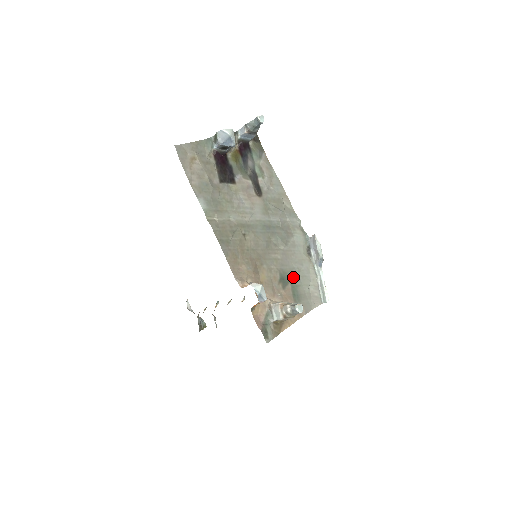
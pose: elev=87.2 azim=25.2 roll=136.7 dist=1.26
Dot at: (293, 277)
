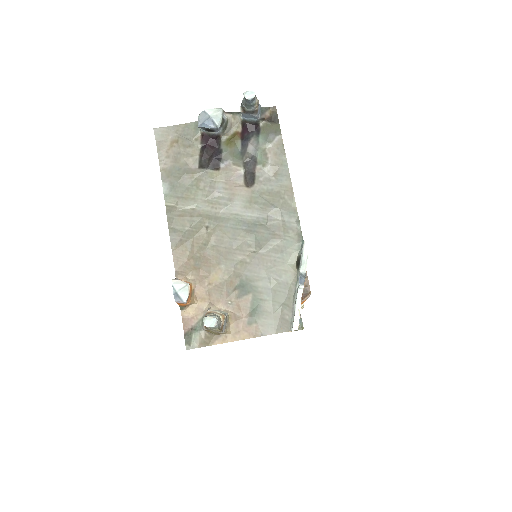
Dot at: (260, 288)
